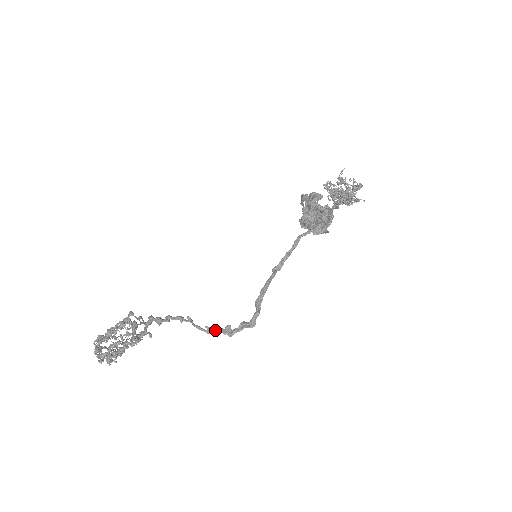
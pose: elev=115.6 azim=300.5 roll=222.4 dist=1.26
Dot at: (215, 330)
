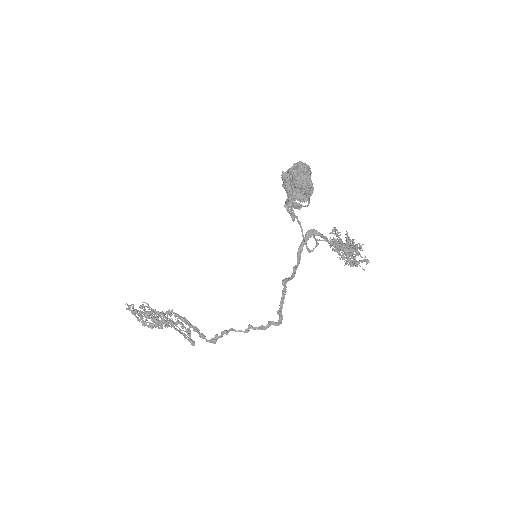
Dot at: occluded
